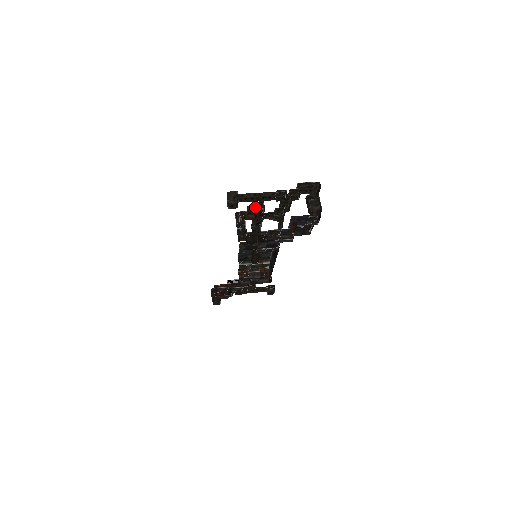
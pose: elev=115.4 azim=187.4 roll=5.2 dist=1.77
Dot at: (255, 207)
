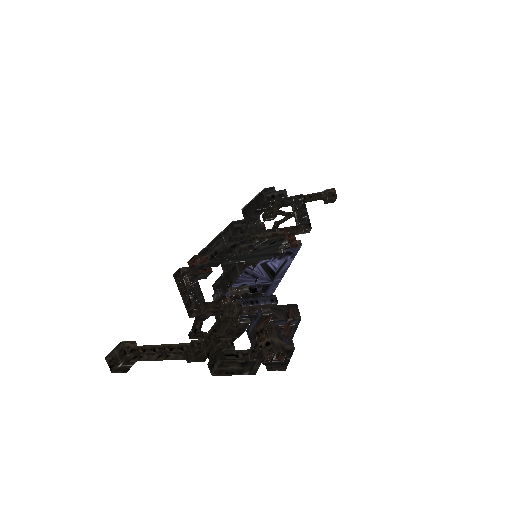
Dot at: (208, 245)
